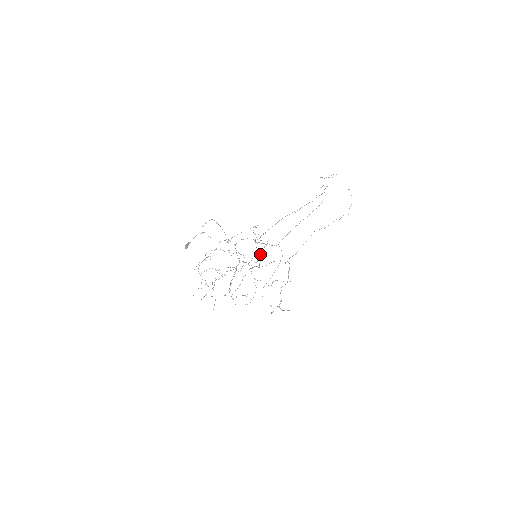
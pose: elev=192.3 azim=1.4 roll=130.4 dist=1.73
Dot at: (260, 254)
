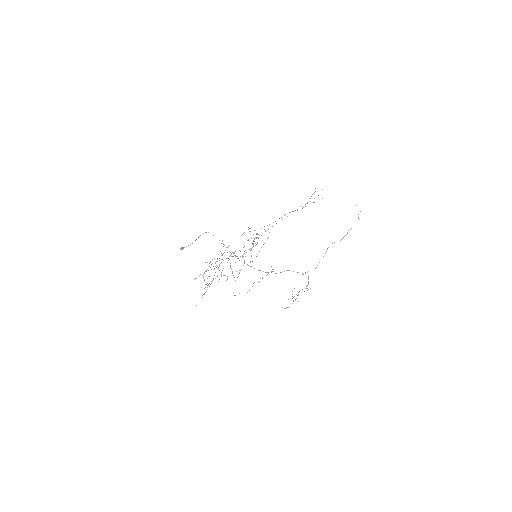
Dot at: occluded
